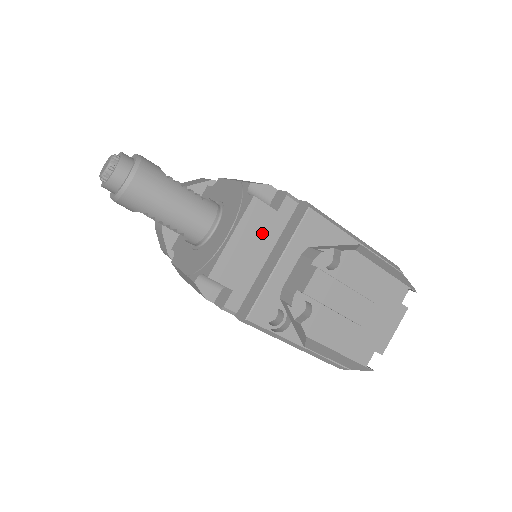
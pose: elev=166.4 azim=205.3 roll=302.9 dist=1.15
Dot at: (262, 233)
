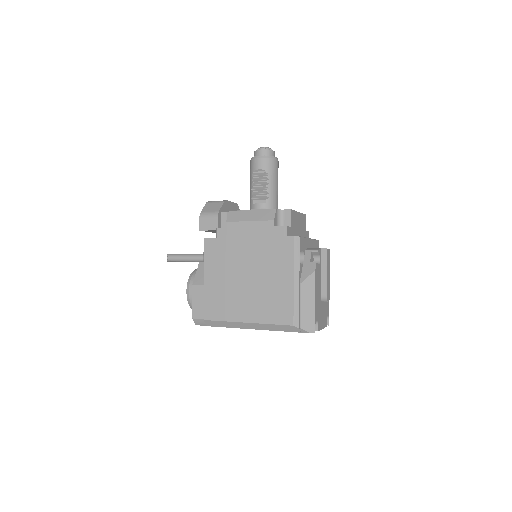
Dot at: (302, 228)
